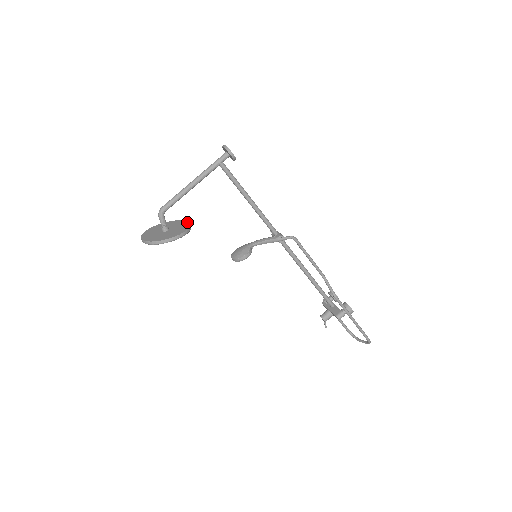
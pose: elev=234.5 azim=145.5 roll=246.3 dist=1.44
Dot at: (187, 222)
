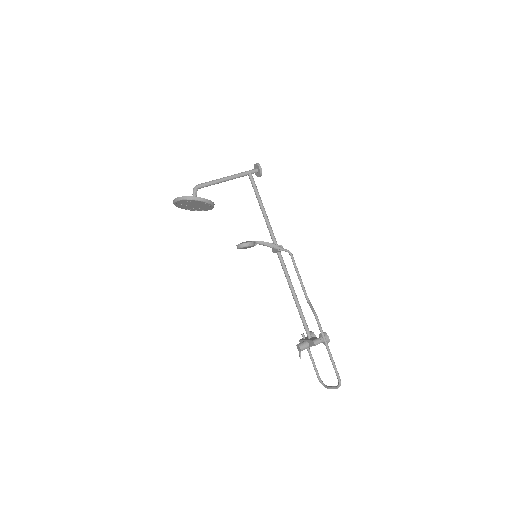
Dot at: occluded
